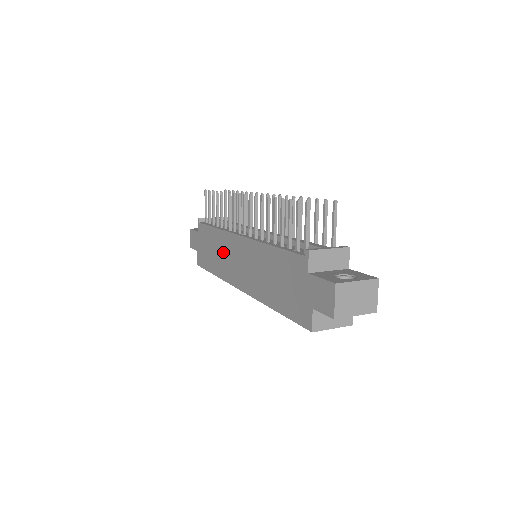
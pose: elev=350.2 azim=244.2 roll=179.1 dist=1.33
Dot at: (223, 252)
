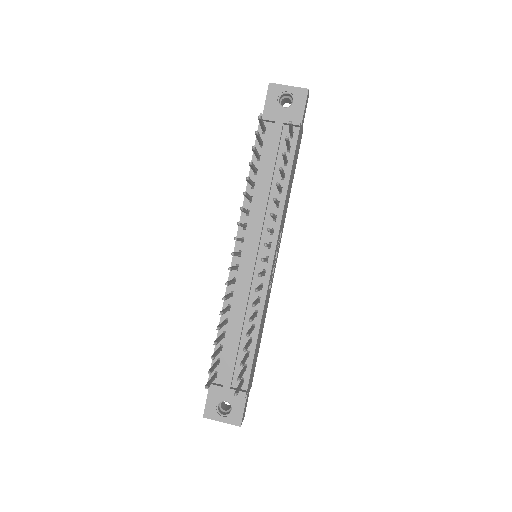
Dot at: occluded
